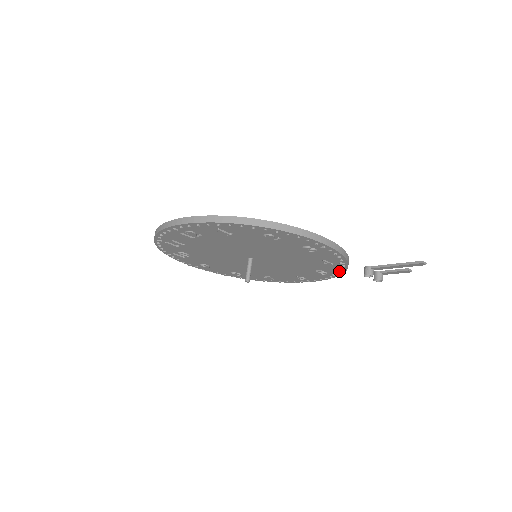
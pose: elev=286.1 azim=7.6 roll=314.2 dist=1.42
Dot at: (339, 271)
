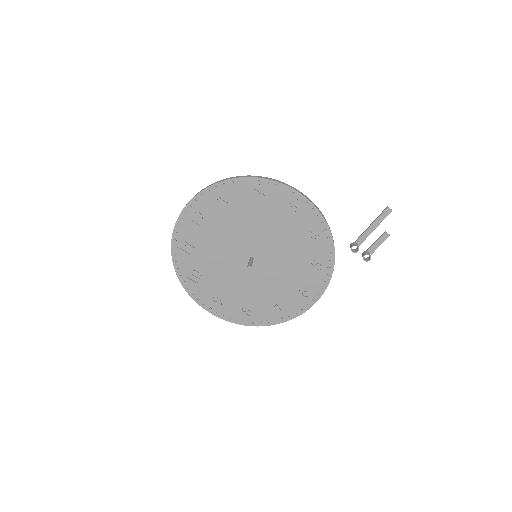
Dot at: (330, 256)
